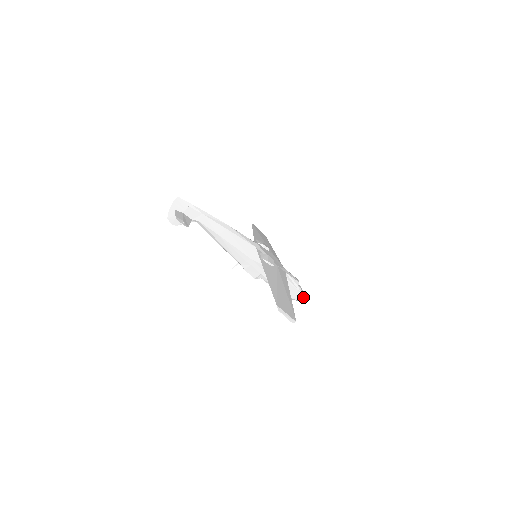
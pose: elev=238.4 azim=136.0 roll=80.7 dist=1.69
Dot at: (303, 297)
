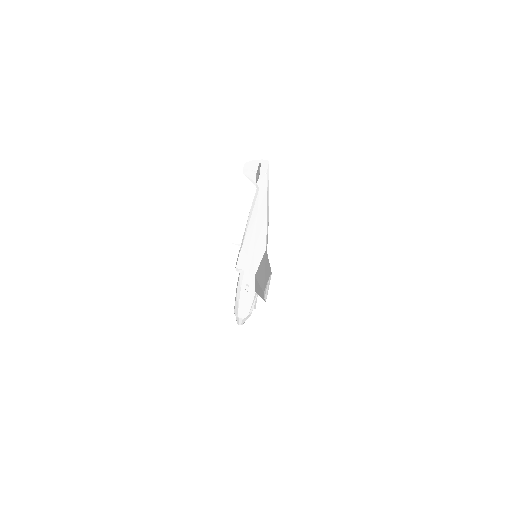
Dot at: (243, 323)
